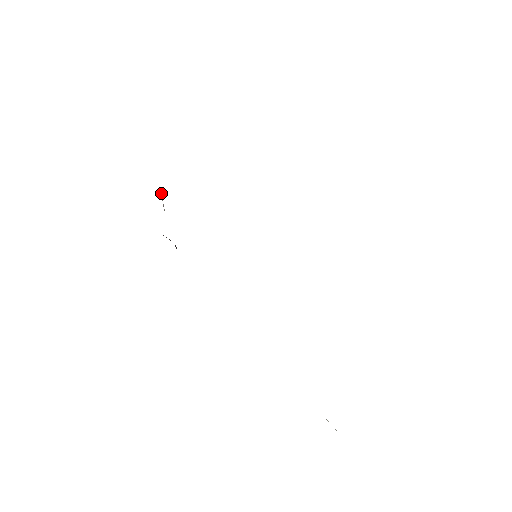
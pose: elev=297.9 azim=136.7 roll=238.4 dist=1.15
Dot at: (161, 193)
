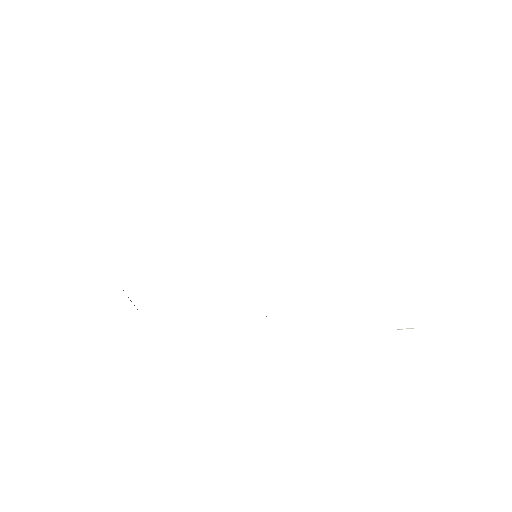
Dot at: occluded
